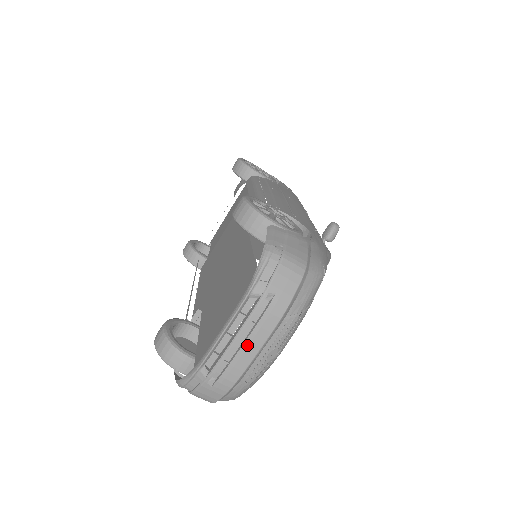
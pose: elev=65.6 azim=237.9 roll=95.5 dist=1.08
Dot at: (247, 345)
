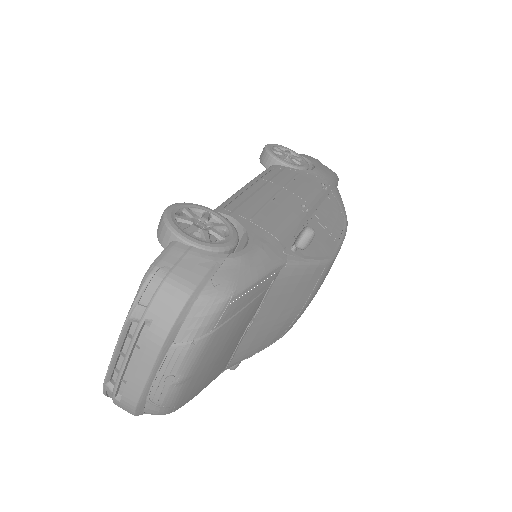
Dot at: (136, 369)
